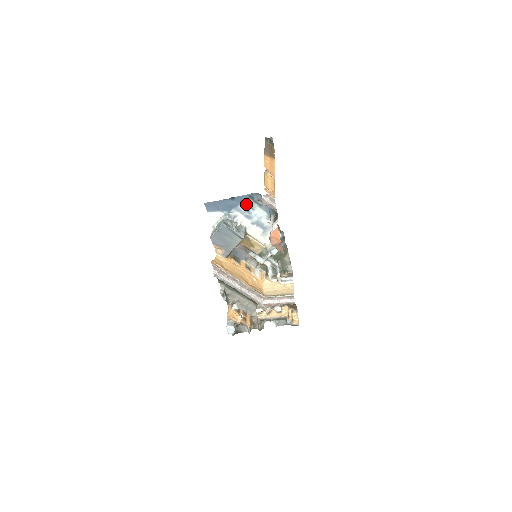
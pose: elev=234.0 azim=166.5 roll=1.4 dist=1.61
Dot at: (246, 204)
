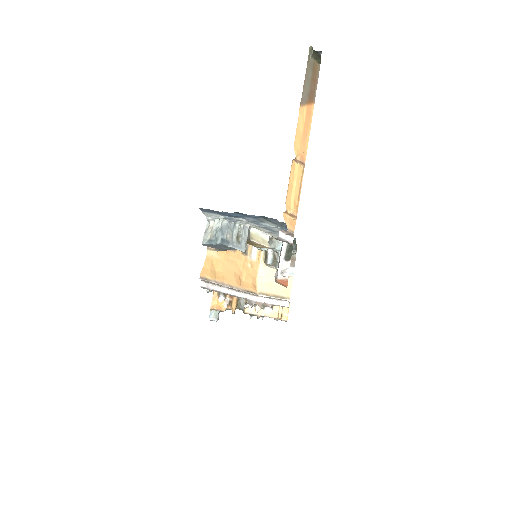
Dot at: (255, 218)
